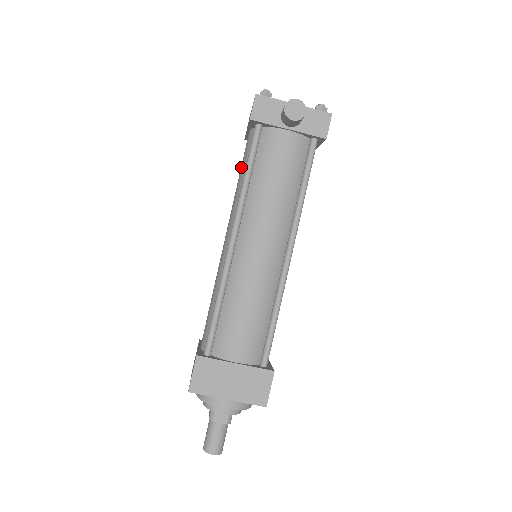
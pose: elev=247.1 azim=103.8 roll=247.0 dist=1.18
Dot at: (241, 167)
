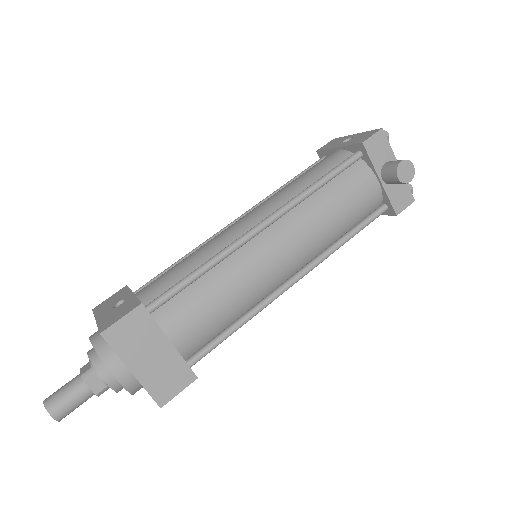
Dot at: (311, 171)
